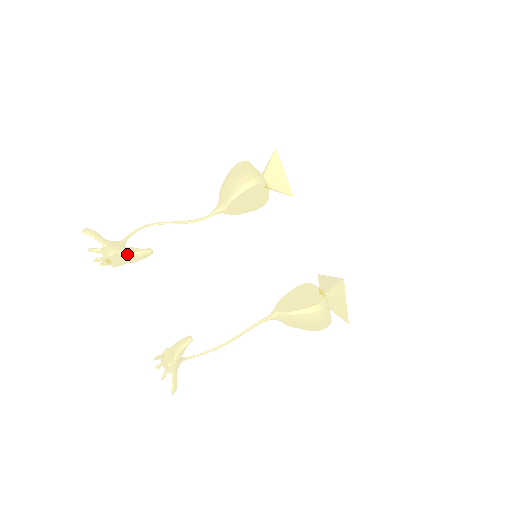
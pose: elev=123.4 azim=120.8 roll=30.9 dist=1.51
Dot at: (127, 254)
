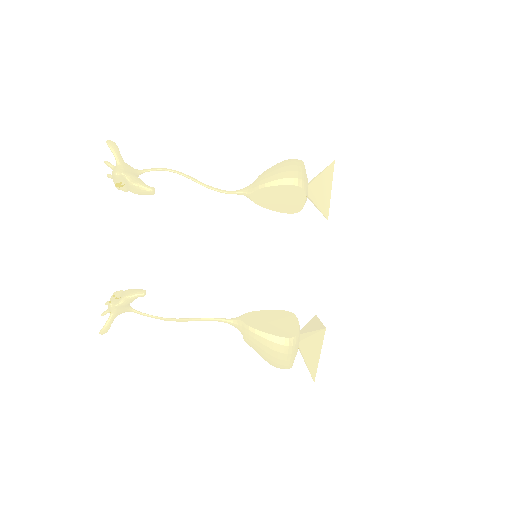
Dot at: (130, 181)
